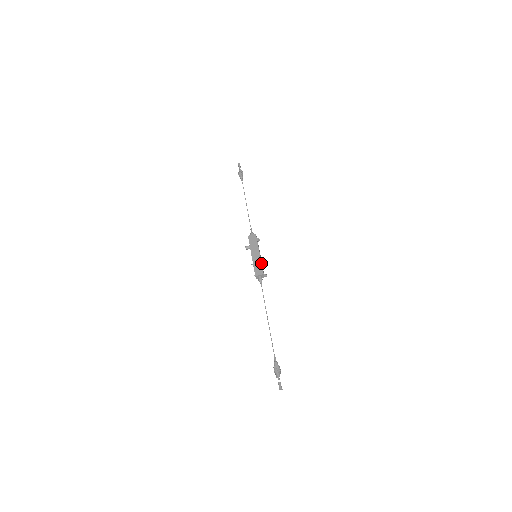
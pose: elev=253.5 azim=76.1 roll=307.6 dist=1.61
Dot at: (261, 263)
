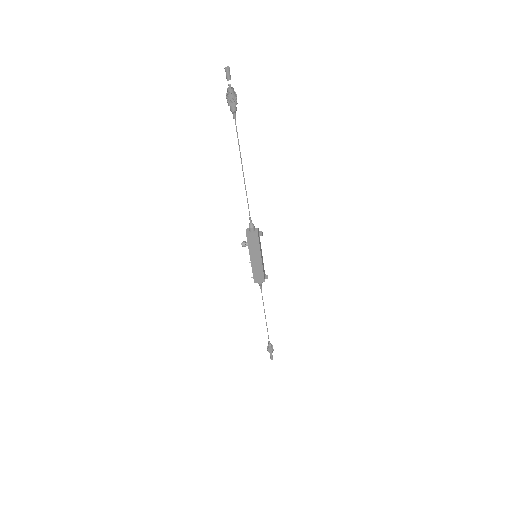
Dot at: (263, 271)
